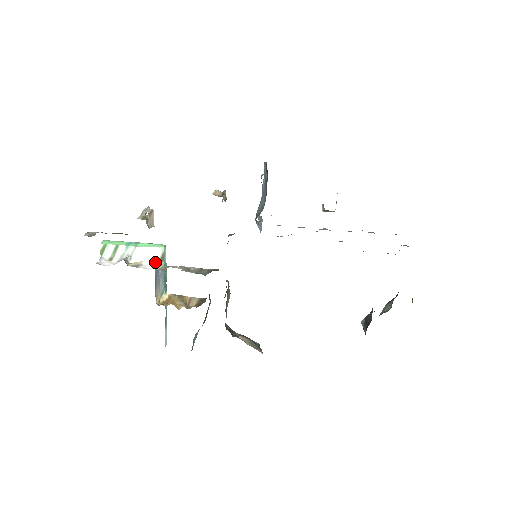
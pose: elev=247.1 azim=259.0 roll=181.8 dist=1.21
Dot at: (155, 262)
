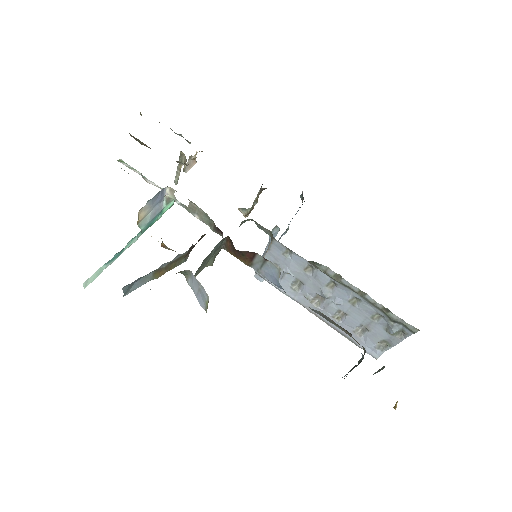
Dot at: (164, 192)
